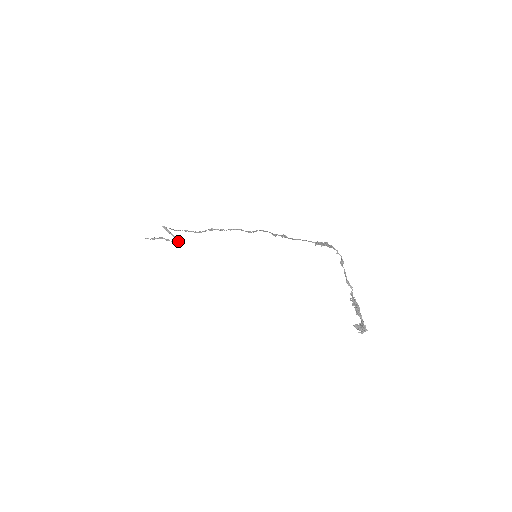
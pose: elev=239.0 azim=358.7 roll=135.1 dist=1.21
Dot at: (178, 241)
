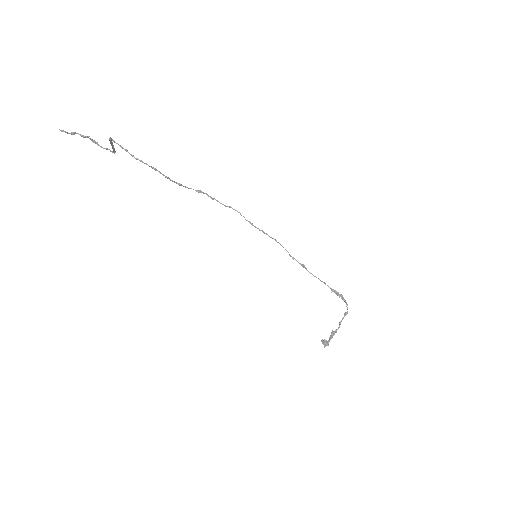
Dot at: (114, 152)
